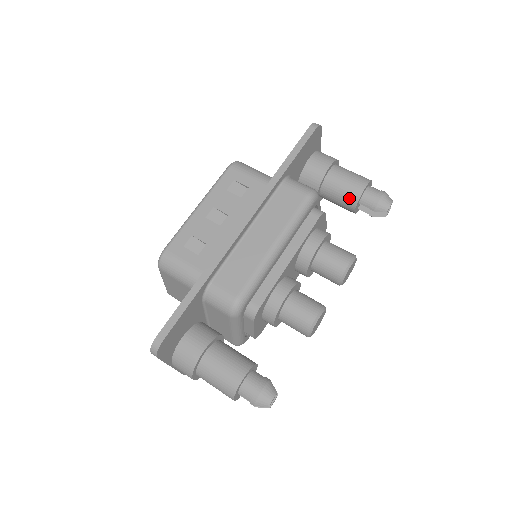
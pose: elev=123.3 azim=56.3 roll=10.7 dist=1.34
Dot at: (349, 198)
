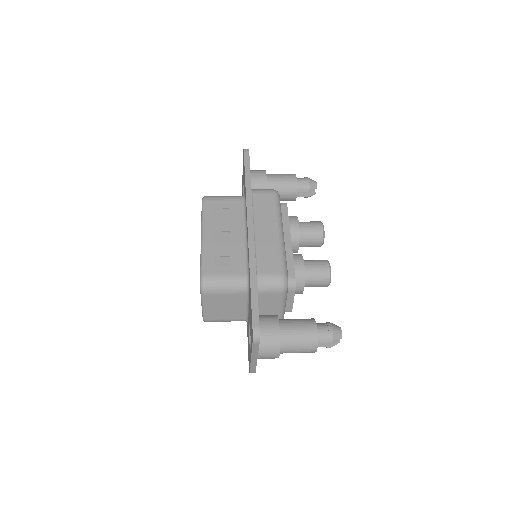
Dot at: (290, 190)
